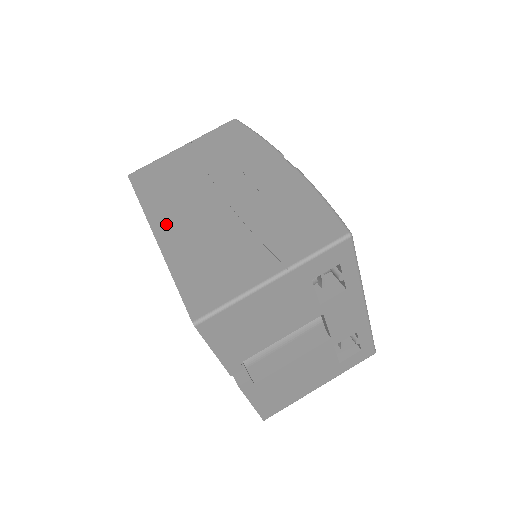
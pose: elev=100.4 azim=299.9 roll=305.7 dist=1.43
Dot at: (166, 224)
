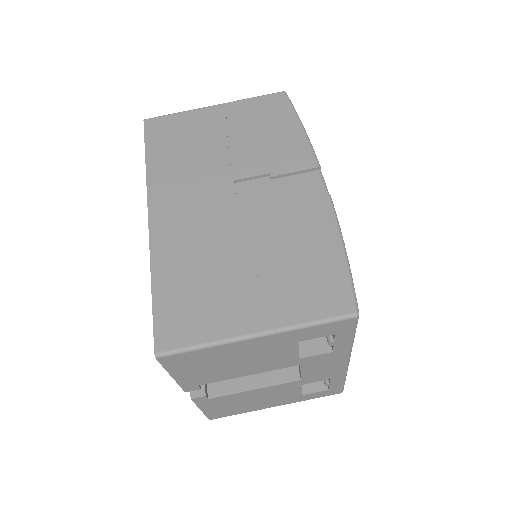
Dot at: (165, 208)
